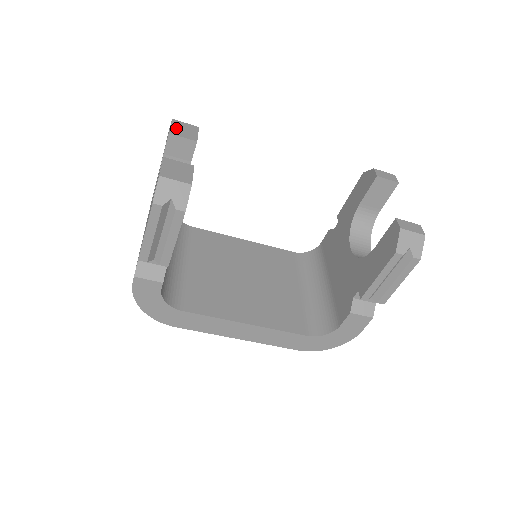
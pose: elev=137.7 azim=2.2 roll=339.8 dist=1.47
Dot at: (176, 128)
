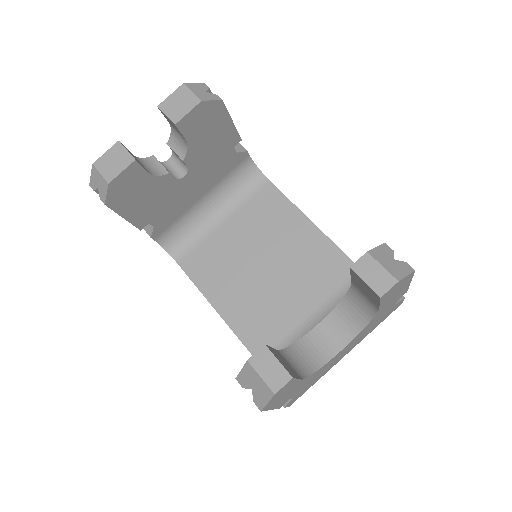
Dot at: (172, 99)
